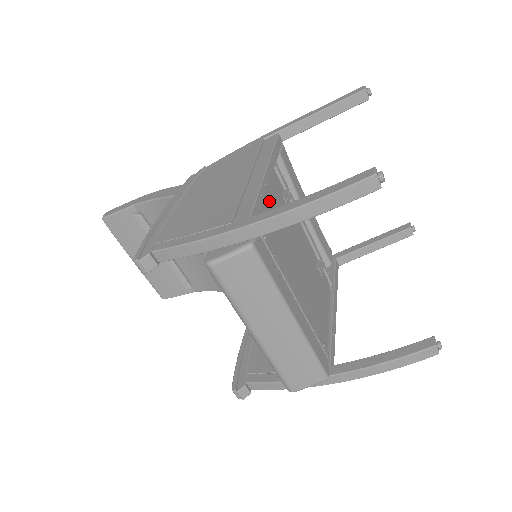
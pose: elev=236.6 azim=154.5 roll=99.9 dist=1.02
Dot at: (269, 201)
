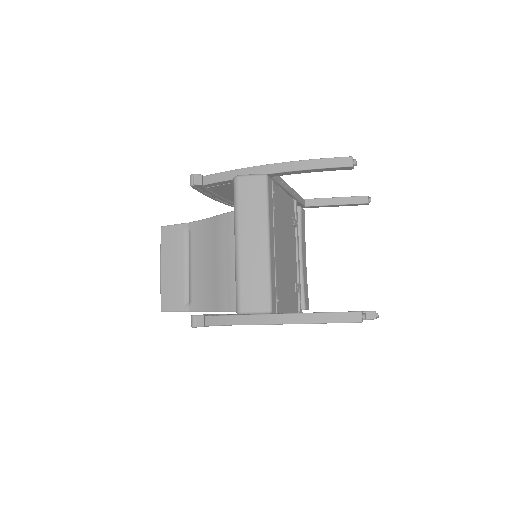
Dot at: (284, 198)
